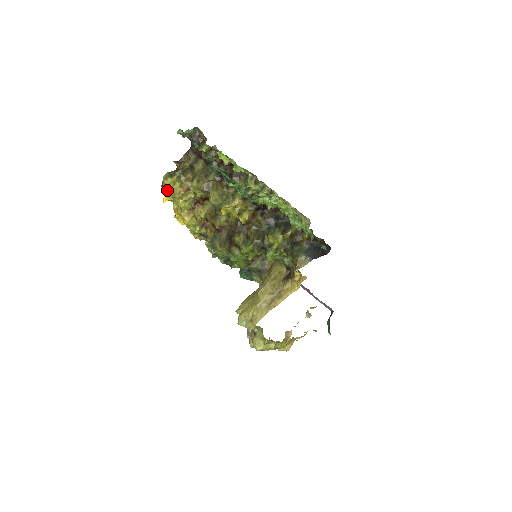
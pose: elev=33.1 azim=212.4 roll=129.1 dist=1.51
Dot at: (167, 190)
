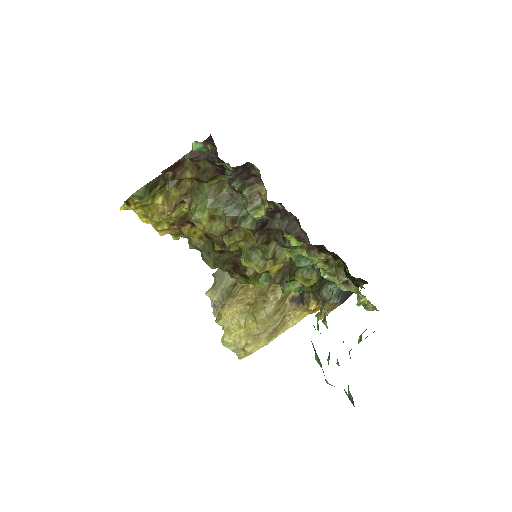
Dot at: (136, 206)
